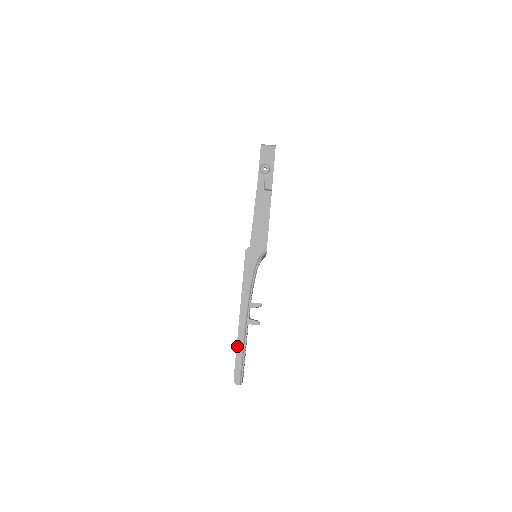
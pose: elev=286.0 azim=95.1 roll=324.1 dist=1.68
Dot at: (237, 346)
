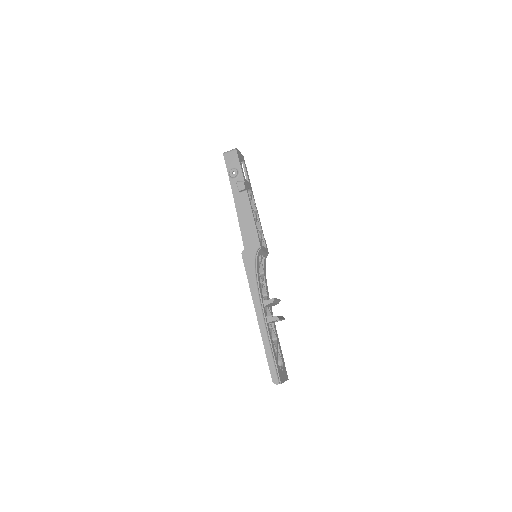
Dot at: (264, 347)
